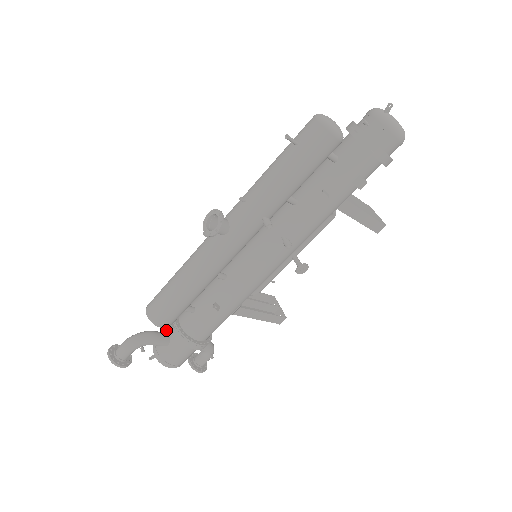
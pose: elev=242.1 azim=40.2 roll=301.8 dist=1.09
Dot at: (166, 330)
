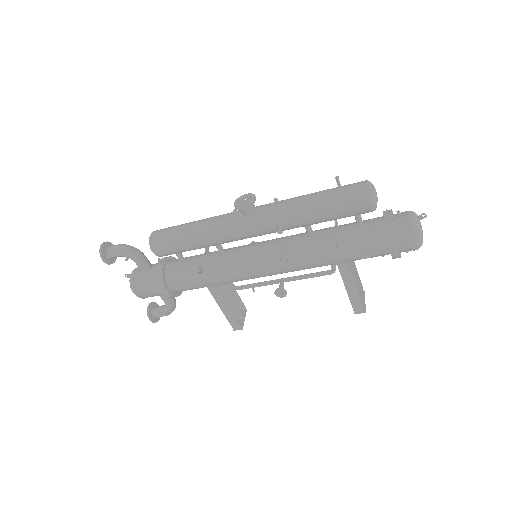
Dot at: (153, 264)
